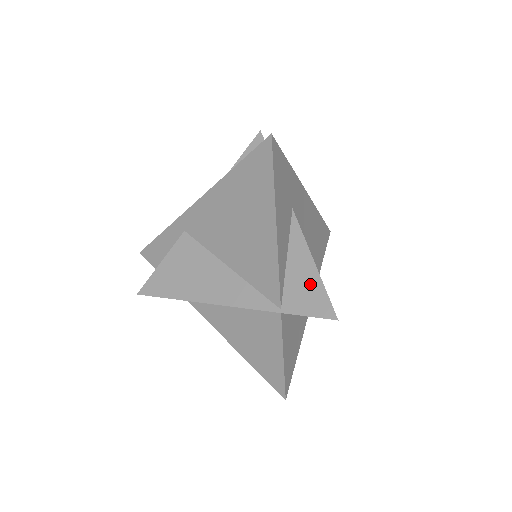
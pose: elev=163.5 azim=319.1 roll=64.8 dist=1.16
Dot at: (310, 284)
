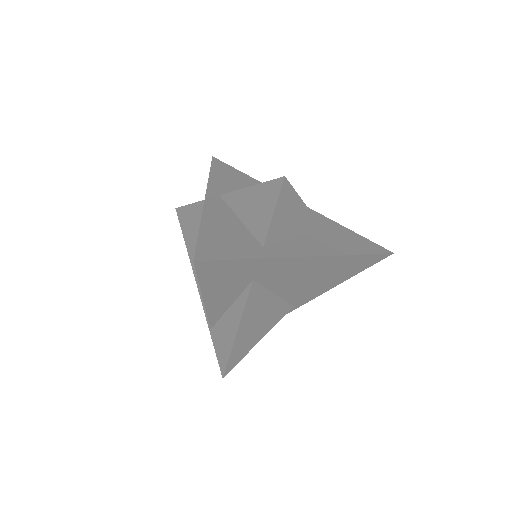
Dot at: (227, 340)
